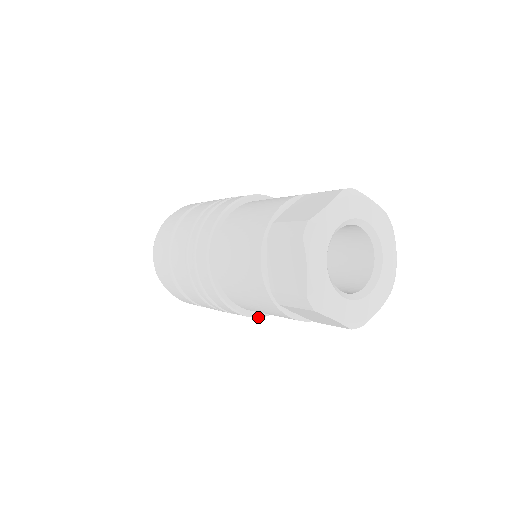
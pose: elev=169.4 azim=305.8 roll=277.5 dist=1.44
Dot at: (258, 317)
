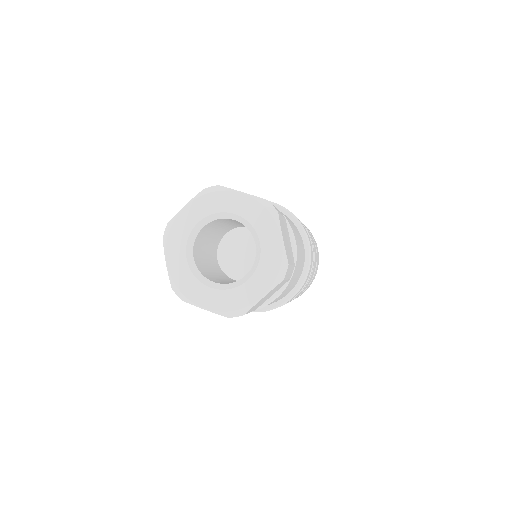
Dot at: occluded
